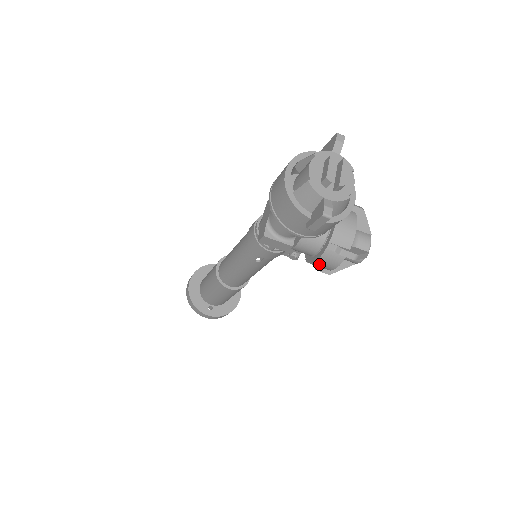
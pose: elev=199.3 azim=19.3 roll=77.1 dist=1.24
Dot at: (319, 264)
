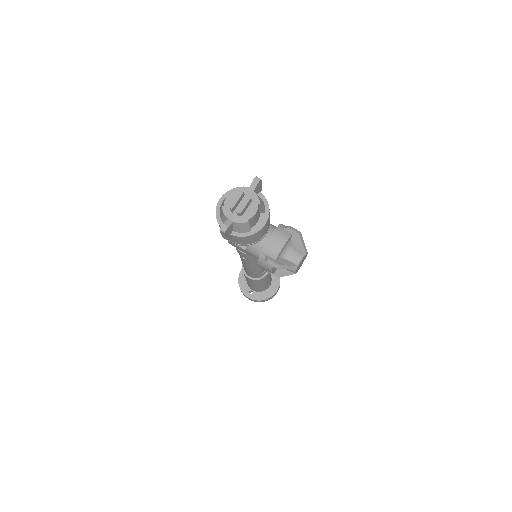
Dot at: (261, 267)
